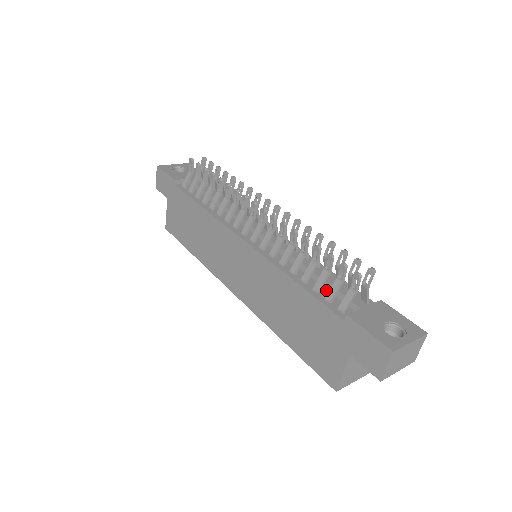
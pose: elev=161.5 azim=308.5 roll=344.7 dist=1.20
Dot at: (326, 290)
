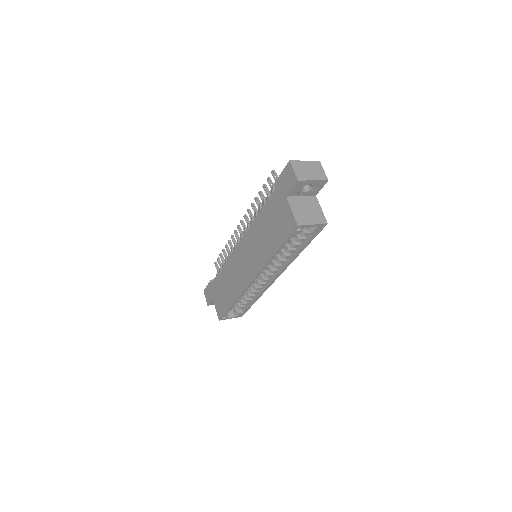
Dot at: occluded
